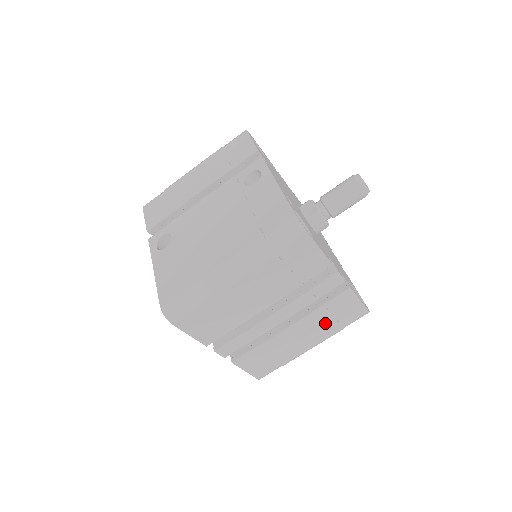
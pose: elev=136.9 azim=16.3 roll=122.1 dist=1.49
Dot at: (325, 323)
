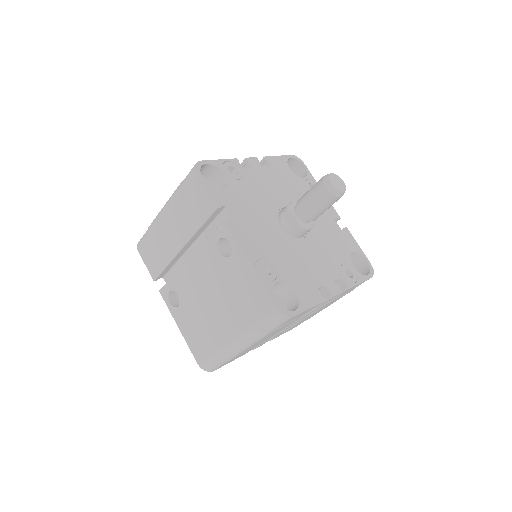
Dot at: (335, 300)
